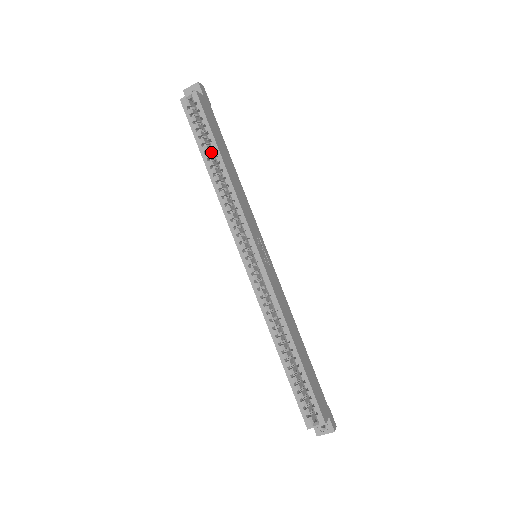
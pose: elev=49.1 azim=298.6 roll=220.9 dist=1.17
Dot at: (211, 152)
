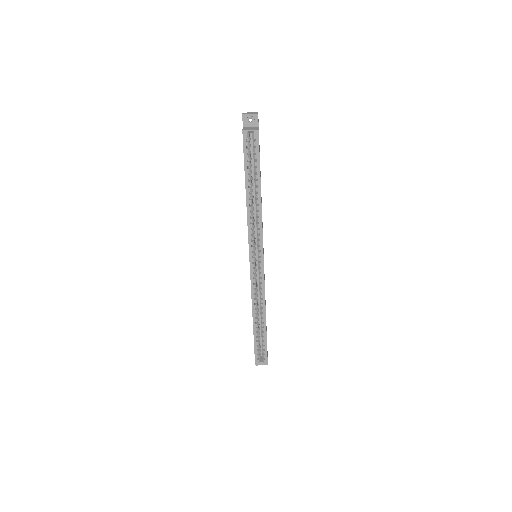
Dot at: (252, 179)
